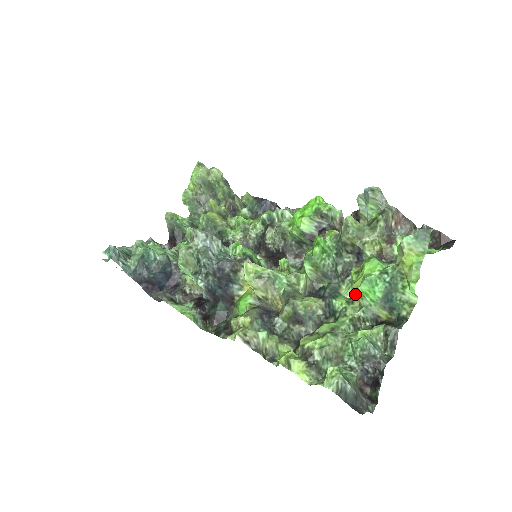
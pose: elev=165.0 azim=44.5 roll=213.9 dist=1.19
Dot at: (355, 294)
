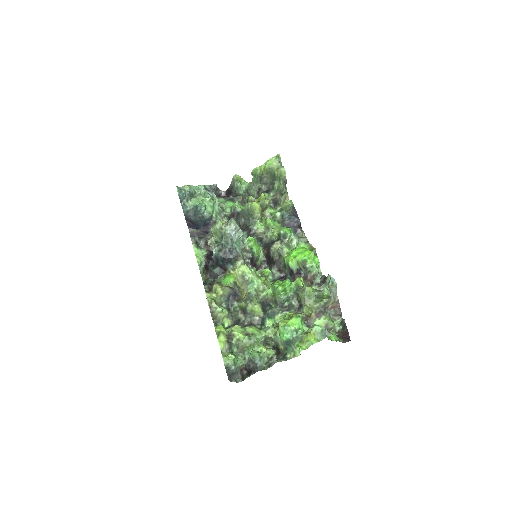
Dot at: occluded
